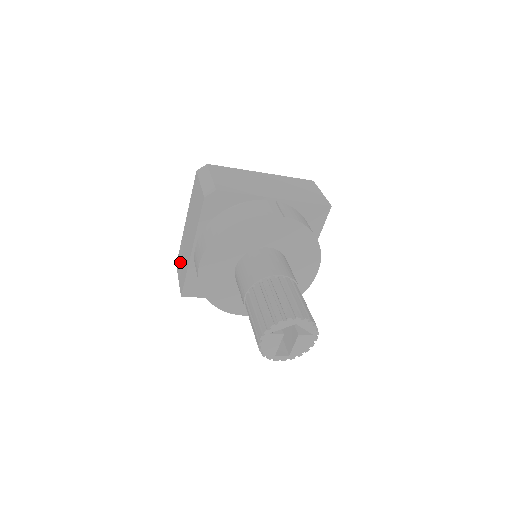
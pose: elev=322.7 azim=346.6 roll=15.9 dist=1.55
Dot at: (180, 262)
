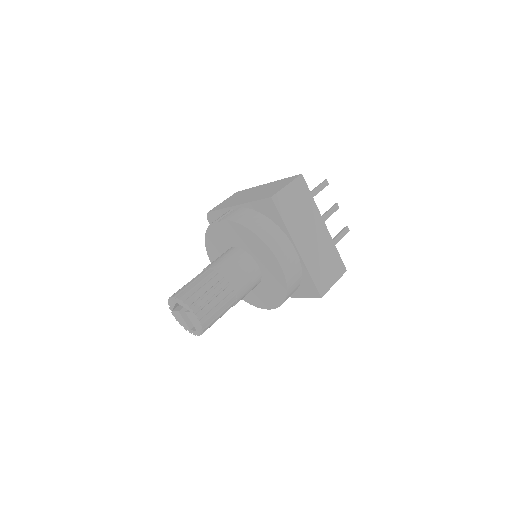
Dot at: occluded
